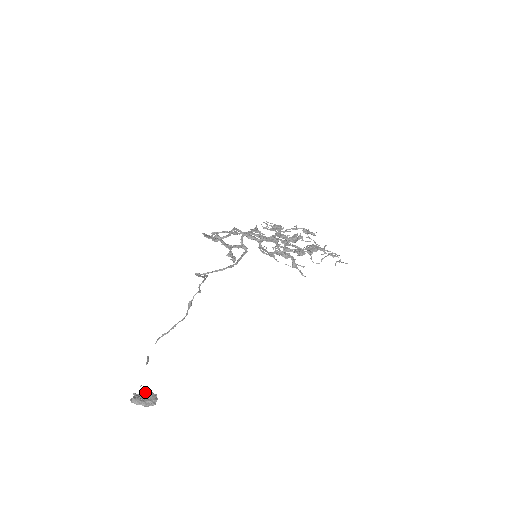
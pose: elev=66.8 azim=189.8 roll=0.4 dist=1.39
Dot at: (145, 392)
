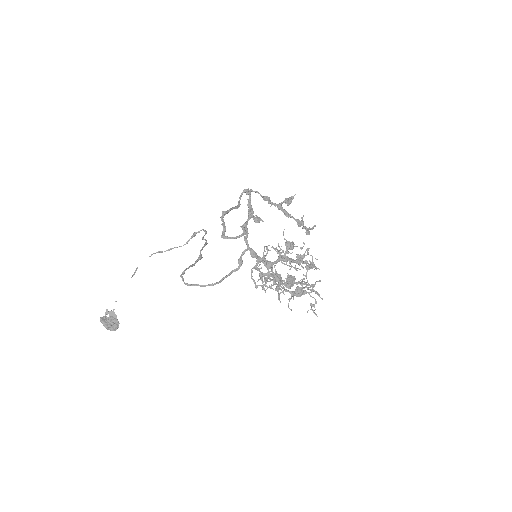
Dot at: (112, 318)
